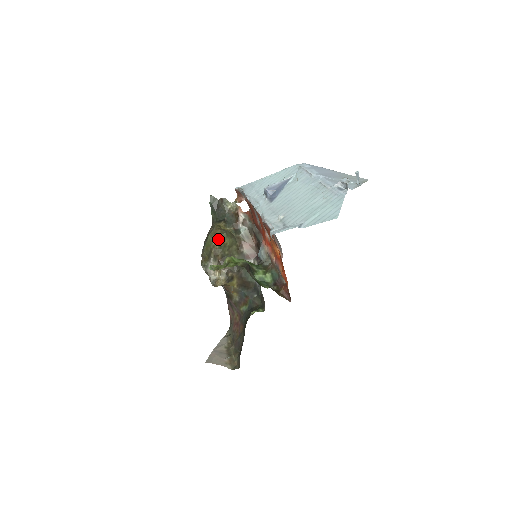
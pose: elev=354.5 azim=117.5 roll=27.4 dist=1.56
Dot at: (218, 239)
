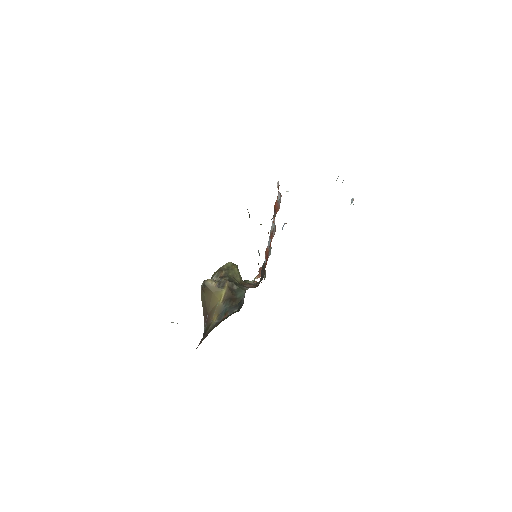
Dot at: (230, 262)
